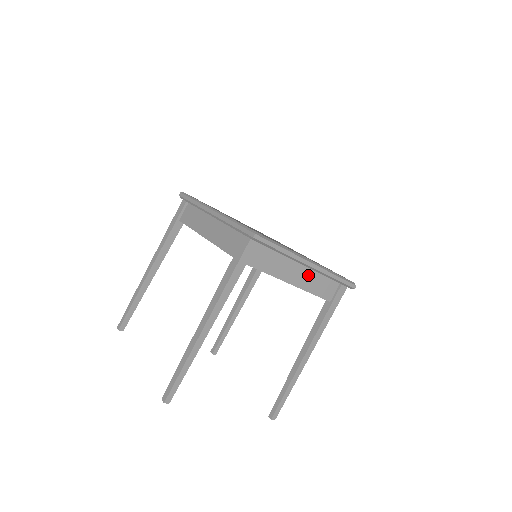
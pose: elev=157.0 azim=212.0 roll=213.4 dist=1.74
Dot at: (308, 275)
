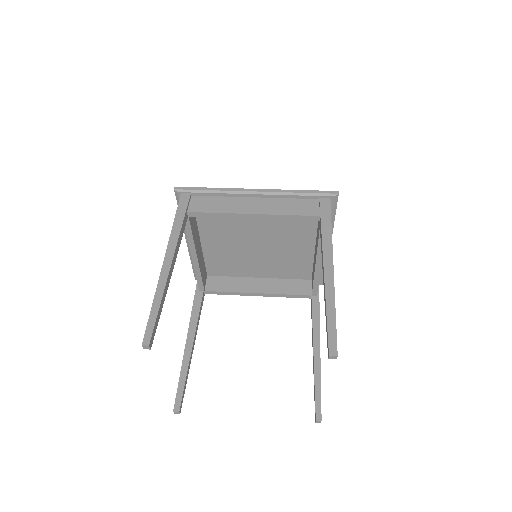
Dot at: occluded
